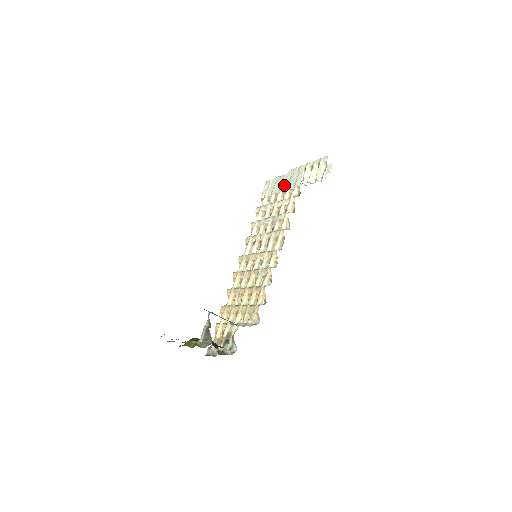
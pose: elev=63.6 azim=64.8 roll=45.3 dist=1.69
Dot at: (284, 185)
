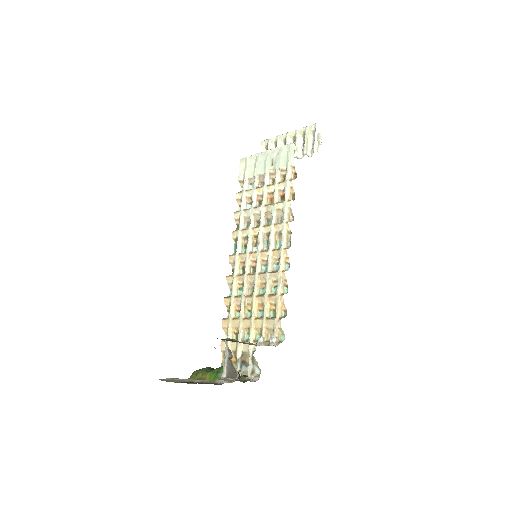
Dot at: (270, 164)
